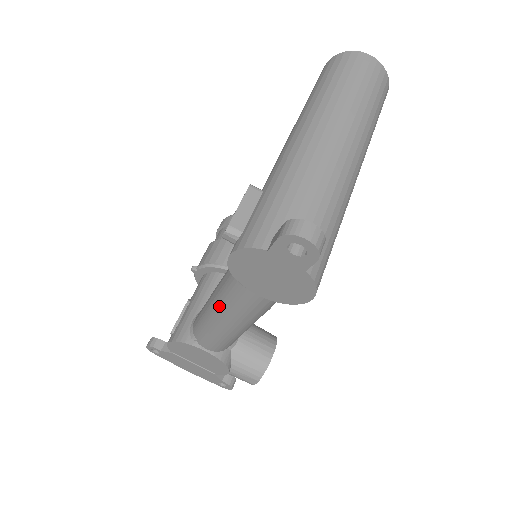
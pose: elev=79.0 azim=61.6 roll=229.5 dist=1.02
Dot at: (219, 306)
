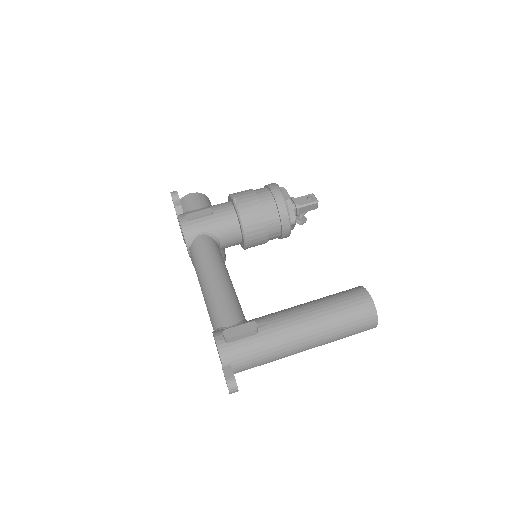
Dot at: (206, 292)
